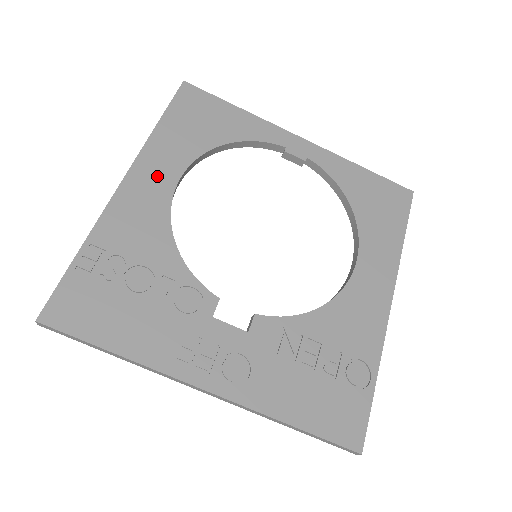
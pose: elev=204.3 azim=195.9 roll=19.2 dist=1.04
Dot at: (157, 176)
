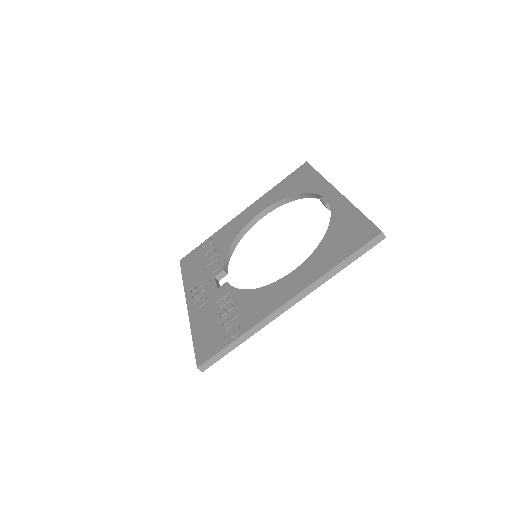
Dot at: (254, 211)
